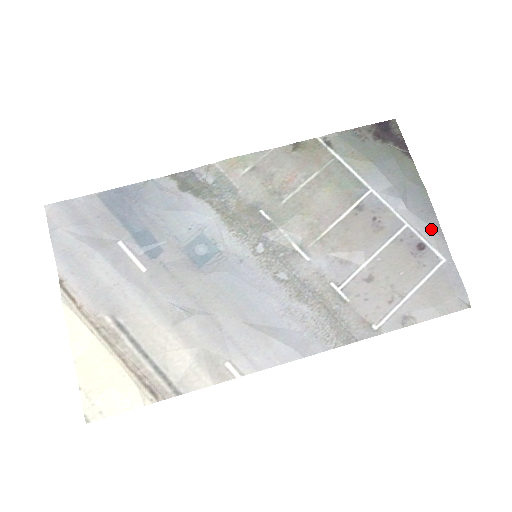
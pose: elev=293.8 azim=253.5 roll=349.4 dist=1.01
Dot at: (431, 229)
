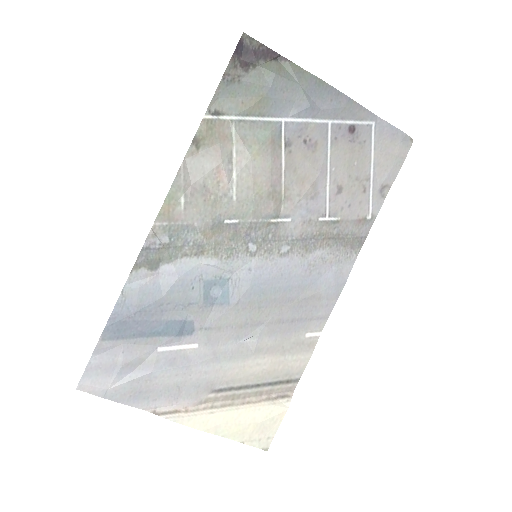
Dot at: (348, 109)
